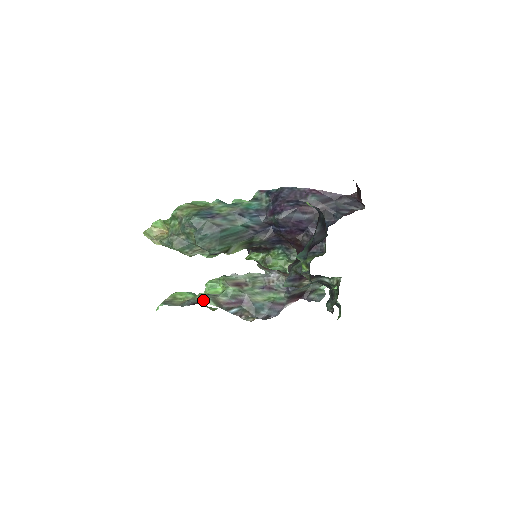
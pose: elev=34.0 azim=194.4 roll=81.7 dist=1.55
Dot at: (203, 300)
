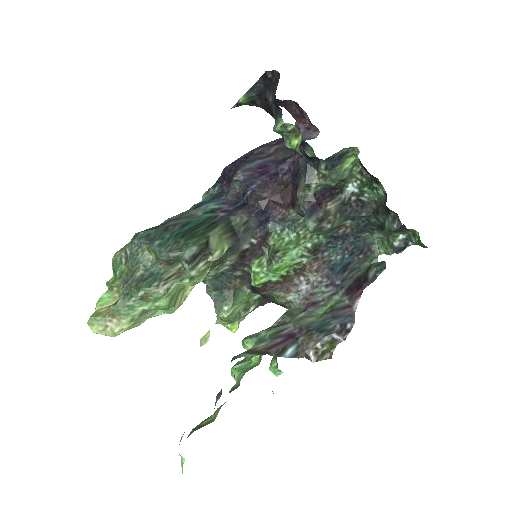
Dot at: (232, 359)
